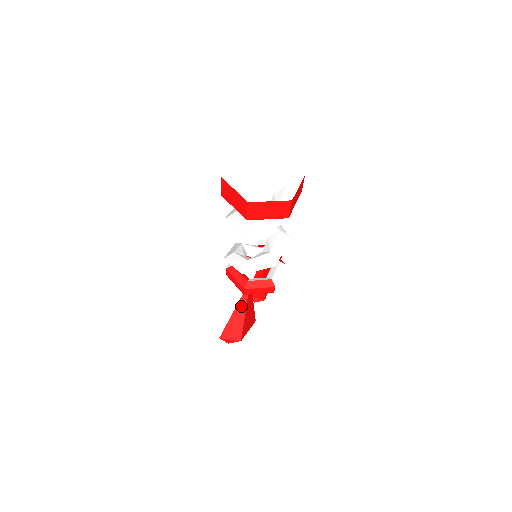
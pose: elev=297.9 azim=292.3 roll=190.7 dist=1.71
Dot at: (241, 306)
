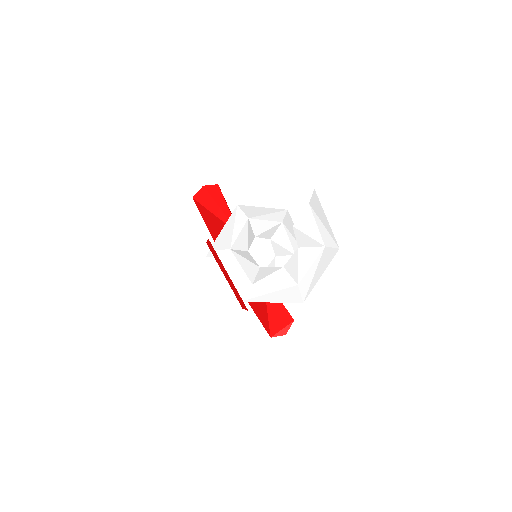
Dot at: occluded
